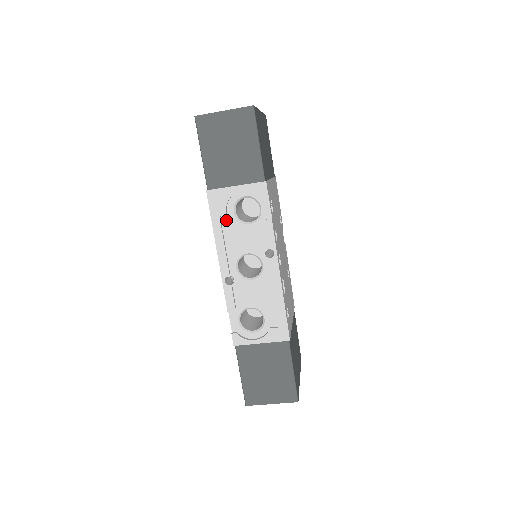
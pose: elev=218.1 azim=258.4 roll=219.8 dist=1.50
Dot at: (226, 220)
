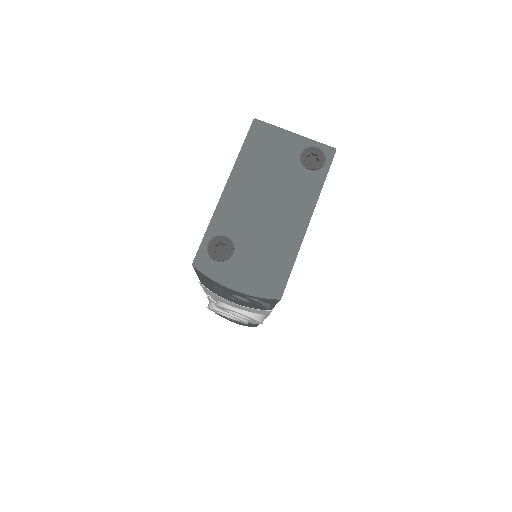
Dot at: occluded
